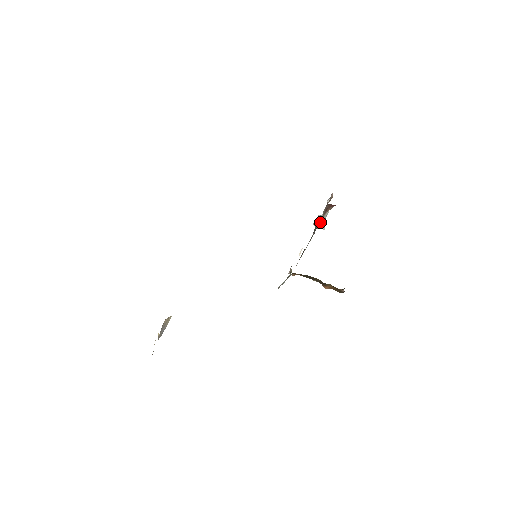
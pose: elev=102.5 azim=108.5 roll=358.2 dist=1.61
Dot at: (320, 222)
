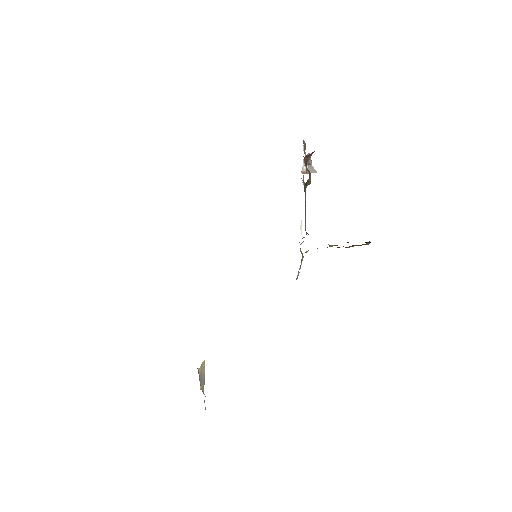
Dot at: occluded
